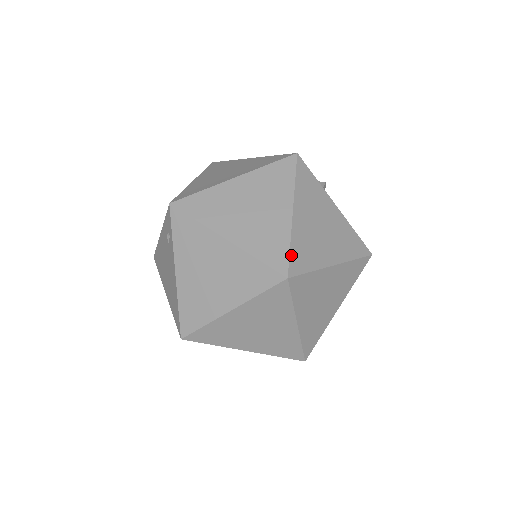
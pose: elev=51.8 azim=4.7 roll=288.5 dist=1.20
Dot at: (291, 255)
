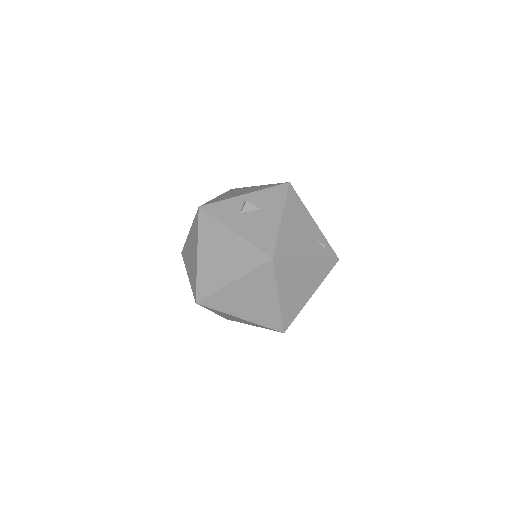
Dot at: (197, 287)
